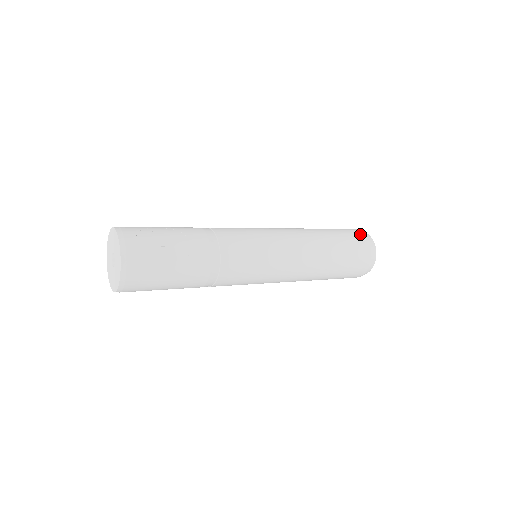
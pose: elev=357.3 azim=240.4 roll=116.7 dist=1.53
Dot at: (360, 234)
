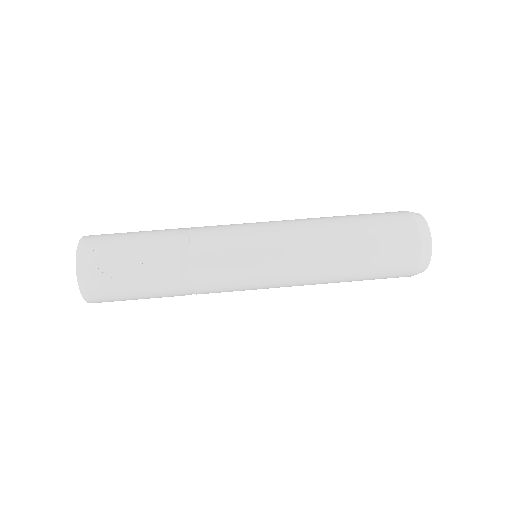
Dot at: (405, 217)
